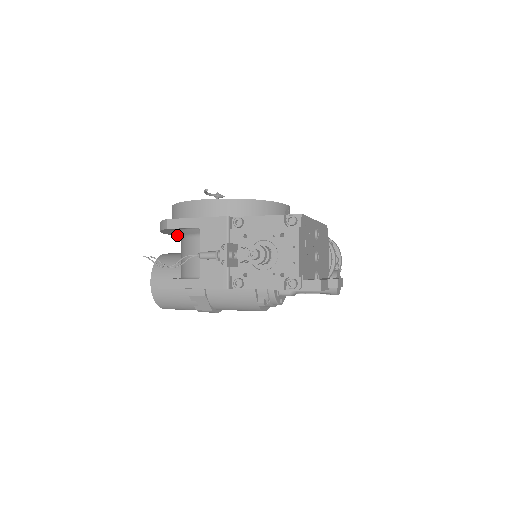
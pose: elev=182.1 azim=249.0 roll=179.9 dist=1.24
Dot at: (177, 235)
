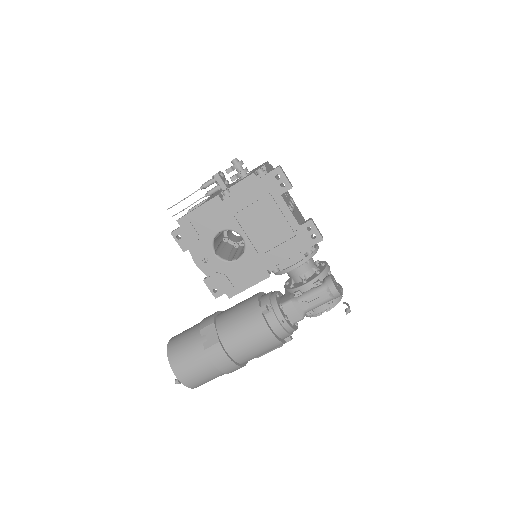
Dot at: occluded
